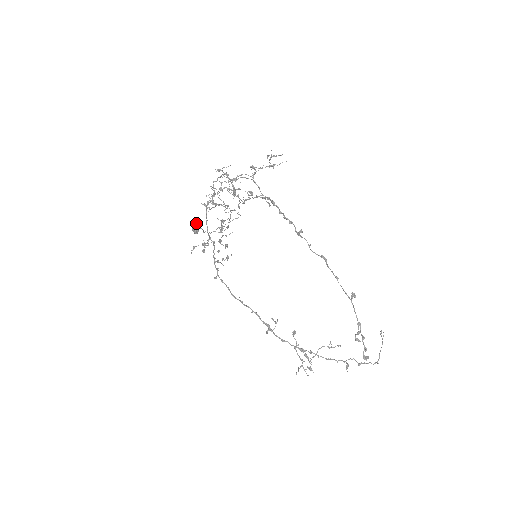
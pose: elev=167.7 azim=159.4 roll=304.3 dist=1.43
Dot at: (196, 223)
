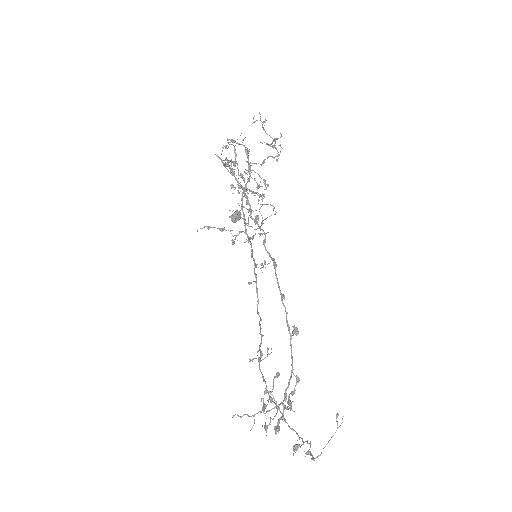
Dot at: (238, 211)
